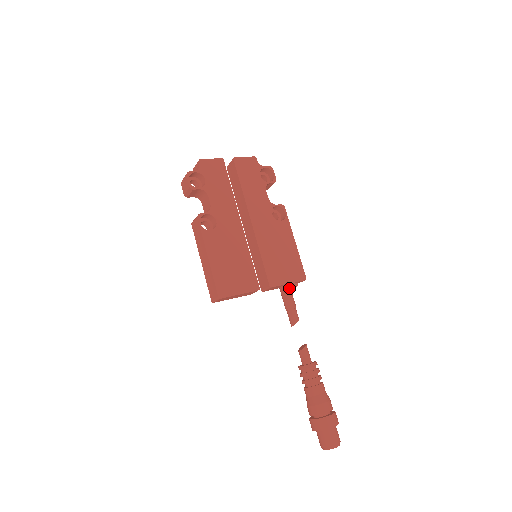
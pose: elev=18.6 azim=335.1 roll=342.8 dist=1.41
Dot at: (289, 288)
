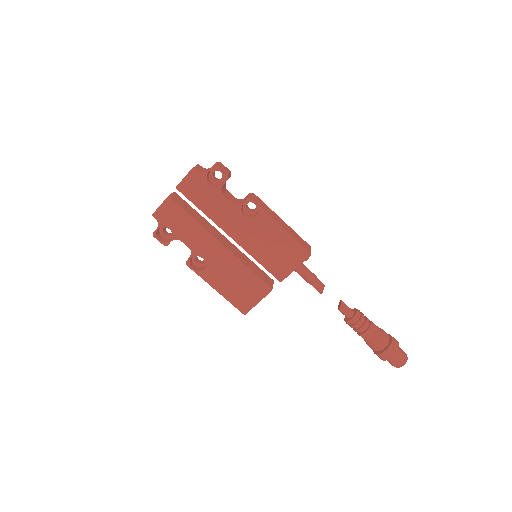
Dot at: (300, 268)
